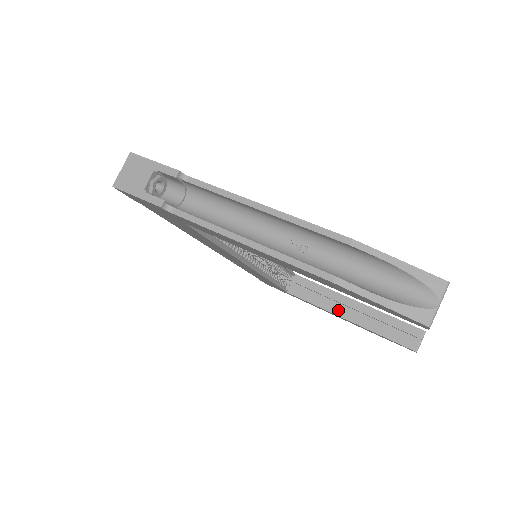
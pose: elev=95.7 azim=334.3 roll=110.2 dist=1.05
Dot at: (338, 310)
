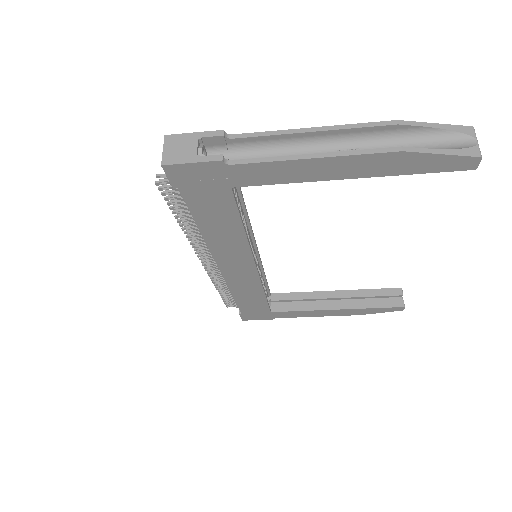
Dot at: (324, 305)
